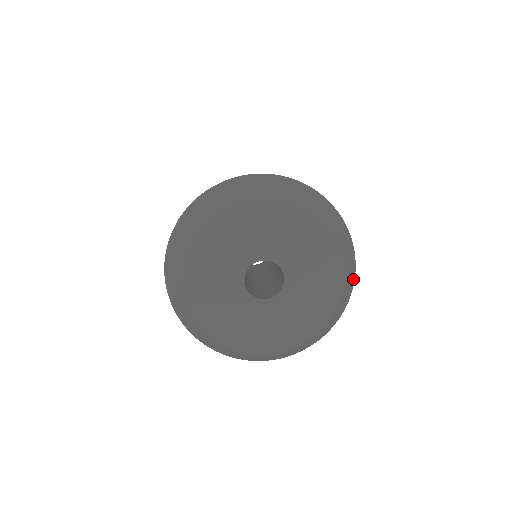
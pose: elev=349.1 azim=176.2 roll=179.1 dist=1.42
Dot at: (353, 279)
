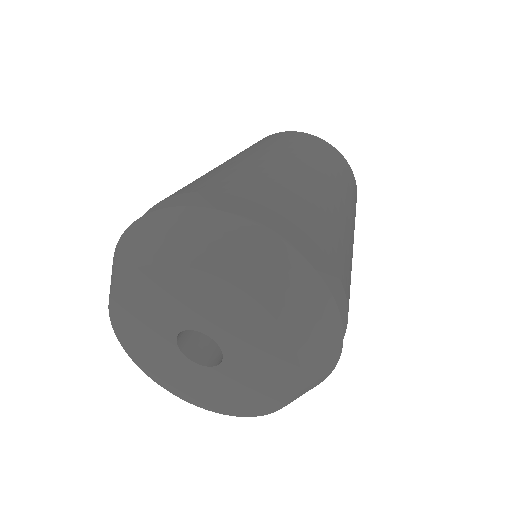
Dot at: (337, 329)
